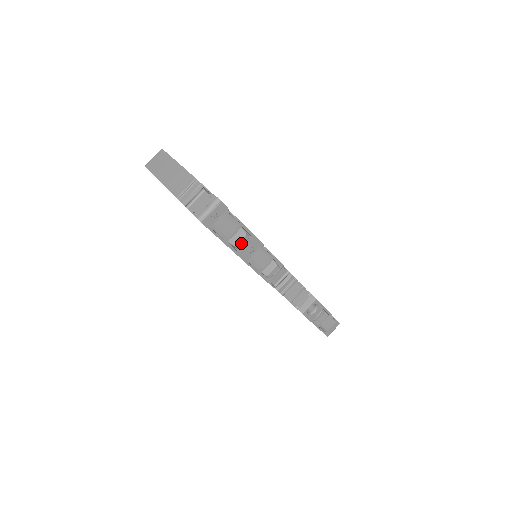
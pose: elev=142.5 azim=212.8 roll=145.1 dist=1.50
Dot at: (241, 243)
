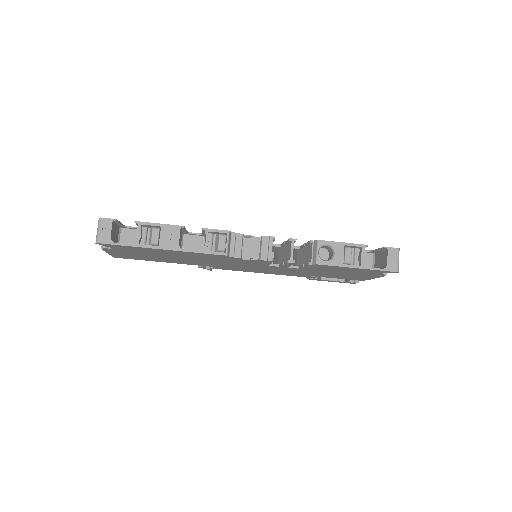
Dot at: (155, 238)
